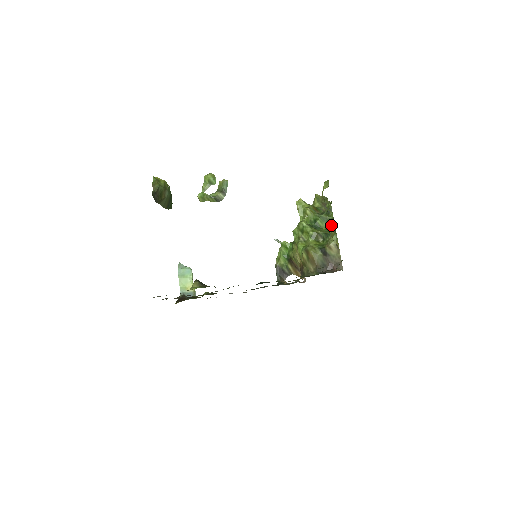
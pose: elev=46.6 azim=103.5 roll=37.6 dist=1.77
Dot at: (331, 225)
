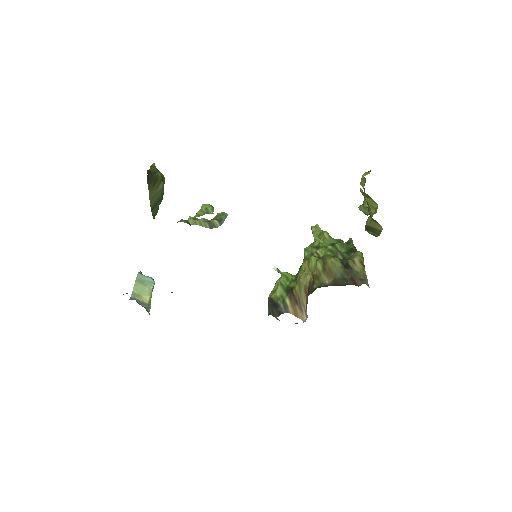
Dot at: (352, 251)
